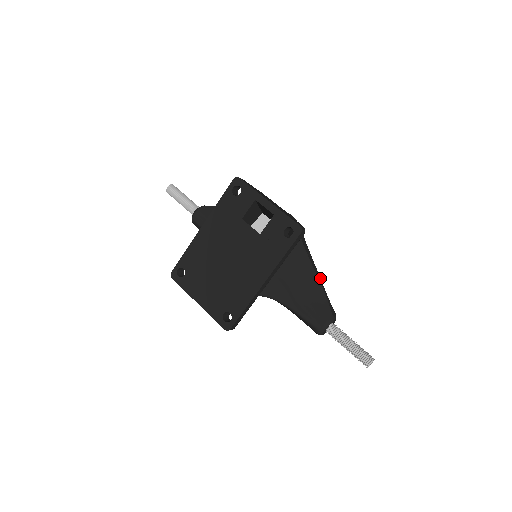
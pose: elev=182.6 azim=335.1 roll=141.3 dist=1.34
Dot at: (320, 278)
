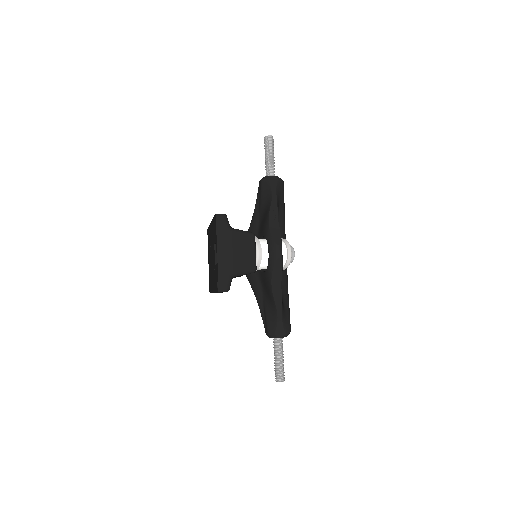
Dot at: (282, 307)
